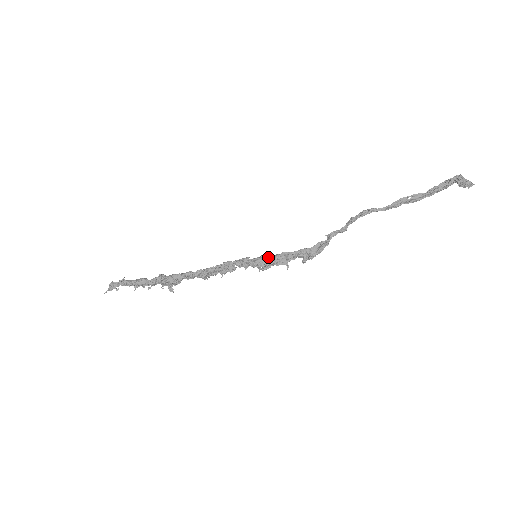
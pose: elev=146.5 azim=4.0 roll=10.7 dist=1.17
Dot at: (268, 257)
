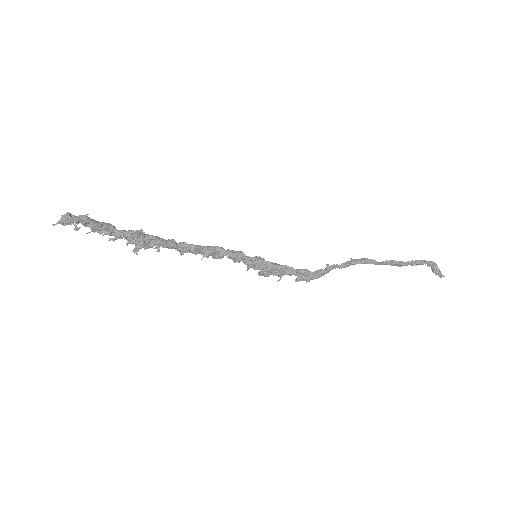
Dot at: (270, 263)
